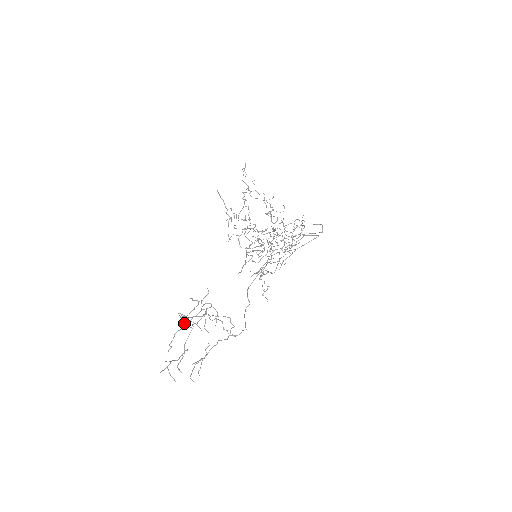
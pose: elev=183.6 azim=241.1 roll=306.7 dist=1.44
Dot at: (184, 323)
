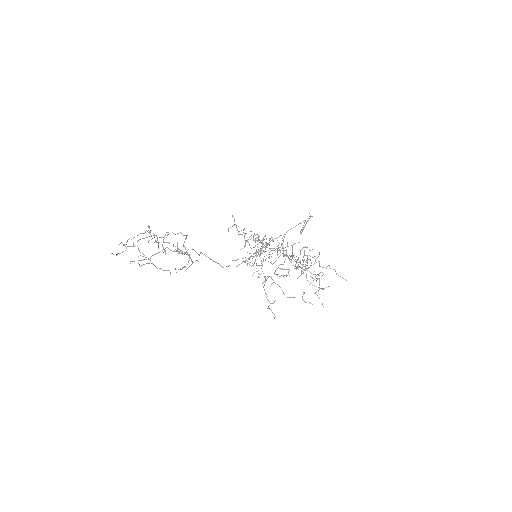
Dot at: (152, 238)
